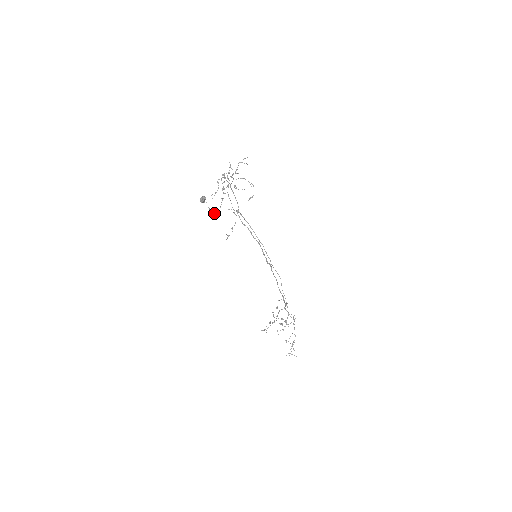
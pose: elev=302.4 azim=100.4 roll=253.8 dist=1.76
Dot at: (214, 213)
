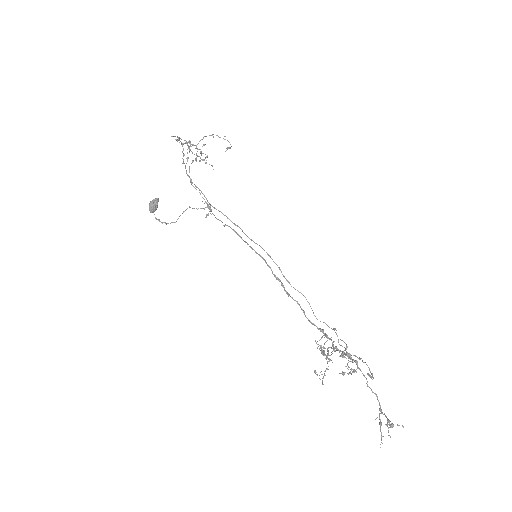
Dot at: (174, 222)
